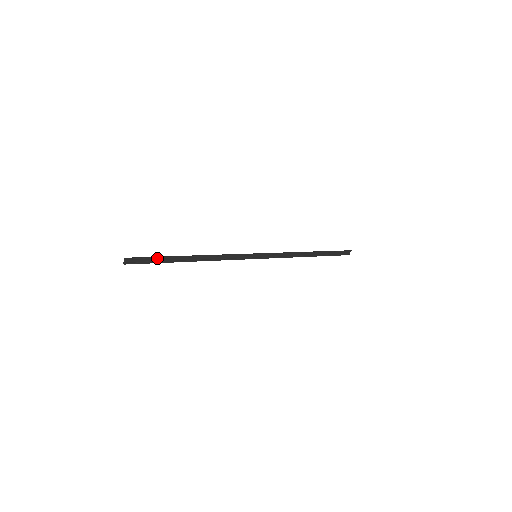
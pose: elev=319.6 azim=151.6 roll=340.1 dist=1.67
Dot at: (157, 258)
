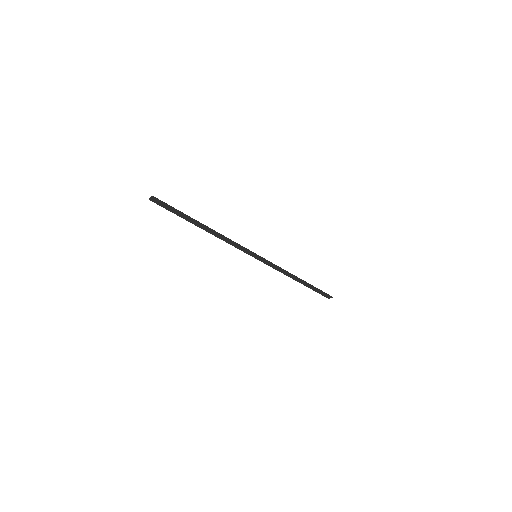
Dot at: (178, 211)
